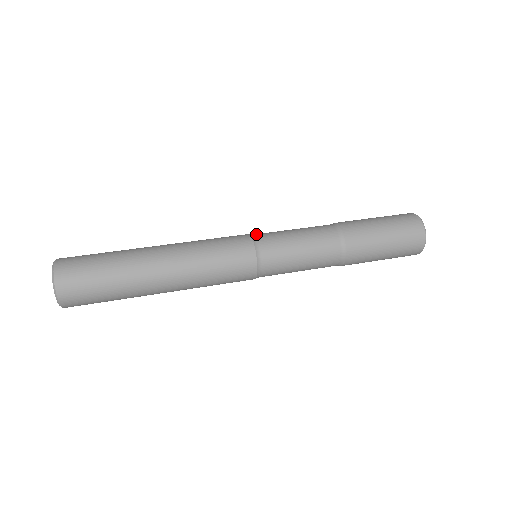
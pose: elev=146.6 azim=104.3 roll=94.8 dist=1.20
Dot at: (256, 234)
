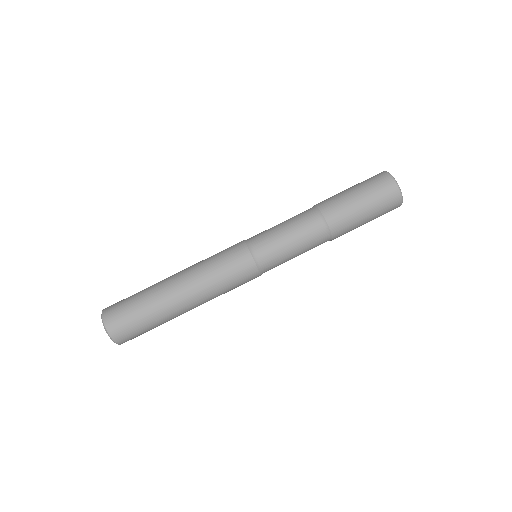
Dot at: (250, 240)
